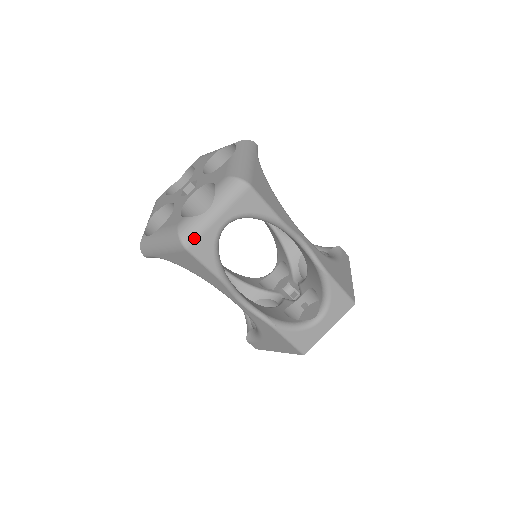
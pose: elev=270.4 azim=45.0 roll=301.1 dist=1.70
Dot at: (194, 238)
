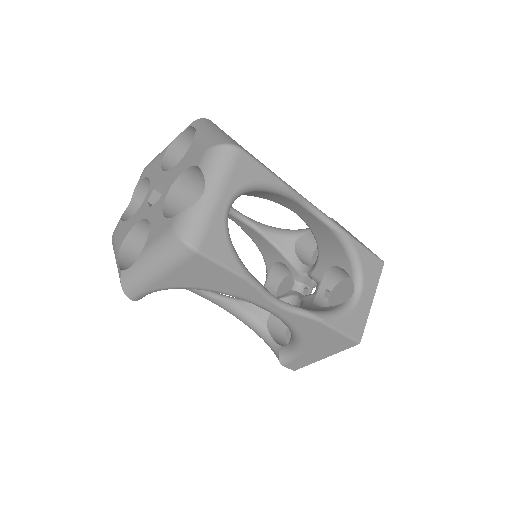
Dot at: (201, 233)
